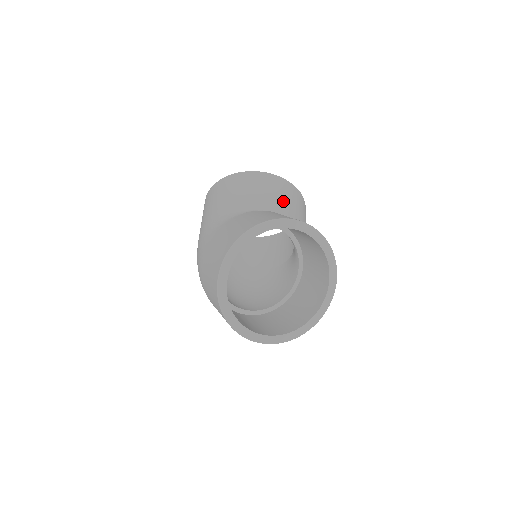
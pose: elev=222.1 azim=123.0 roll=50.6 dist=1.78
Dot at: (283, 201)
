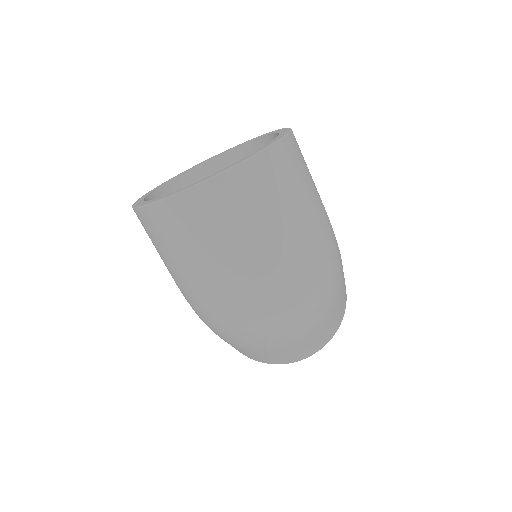
Dot at: occluded
